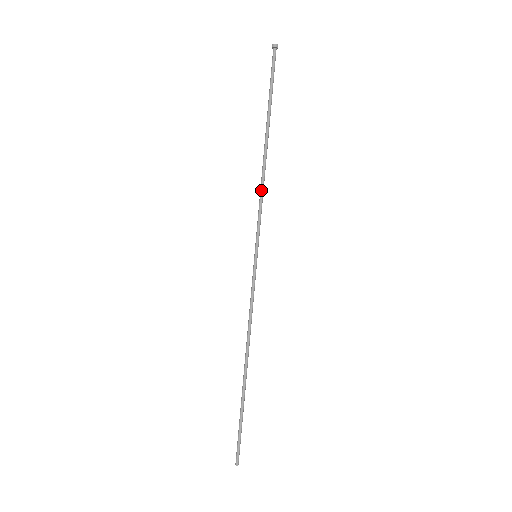
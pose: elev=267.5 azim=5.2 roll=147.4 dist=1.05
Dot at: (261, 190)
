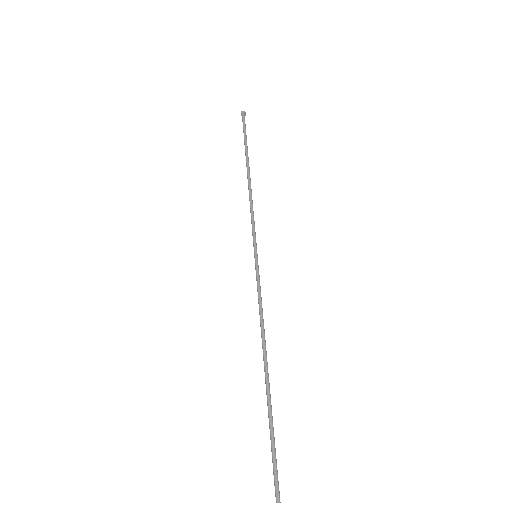
Dot at: (250, 203)
